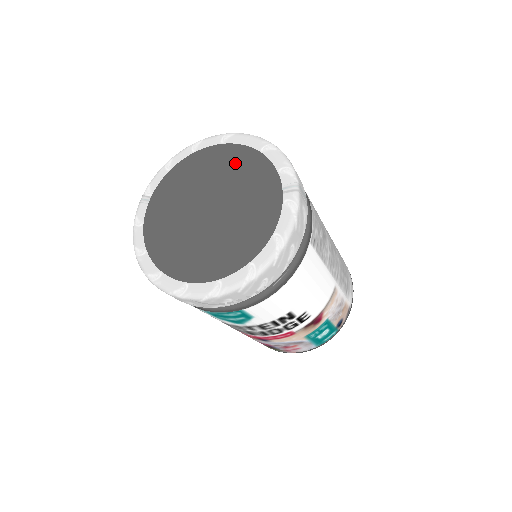
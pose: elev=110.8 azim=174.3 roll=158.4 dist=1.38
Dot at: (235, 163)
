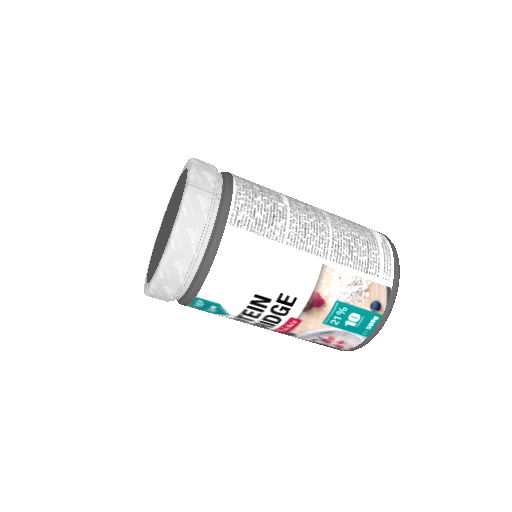
Dot at: (180, 185)
